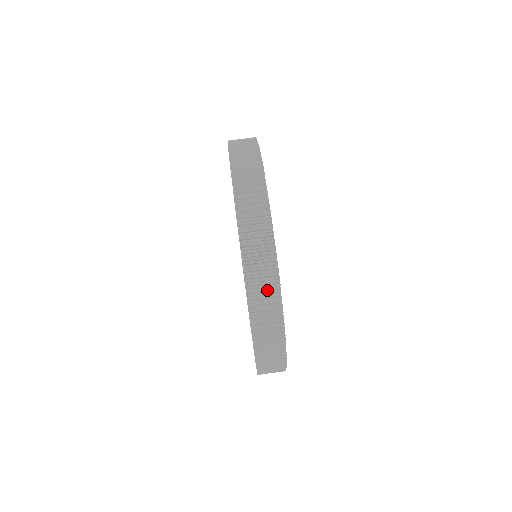
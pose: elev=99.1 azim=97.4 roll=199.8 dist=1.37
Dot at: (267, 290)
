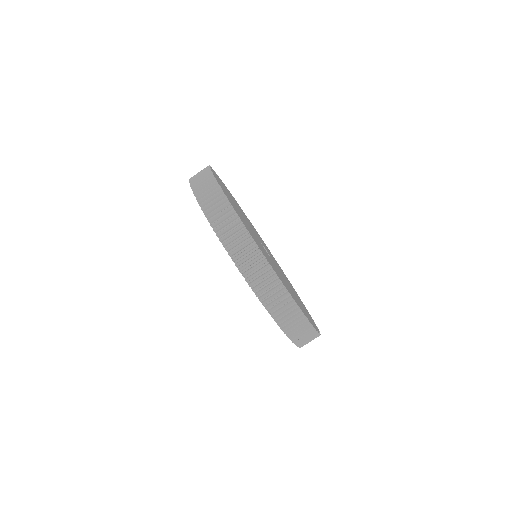
Dot at: (243, 244)
